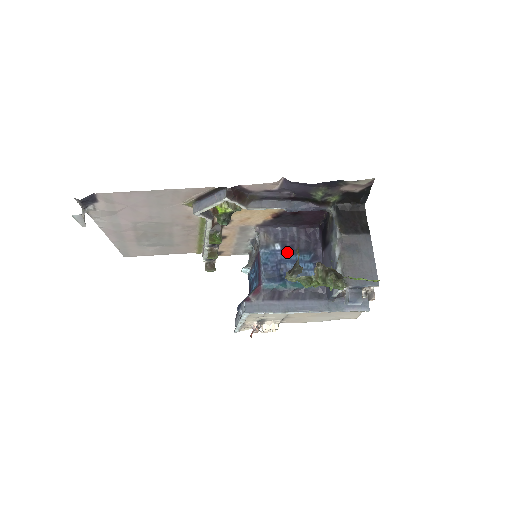
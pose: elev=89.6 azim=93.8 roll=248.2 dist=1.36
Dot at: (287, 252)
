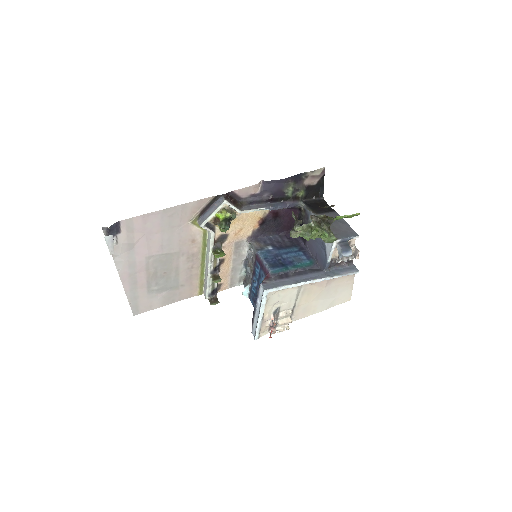
Dot at: (279, 249)
